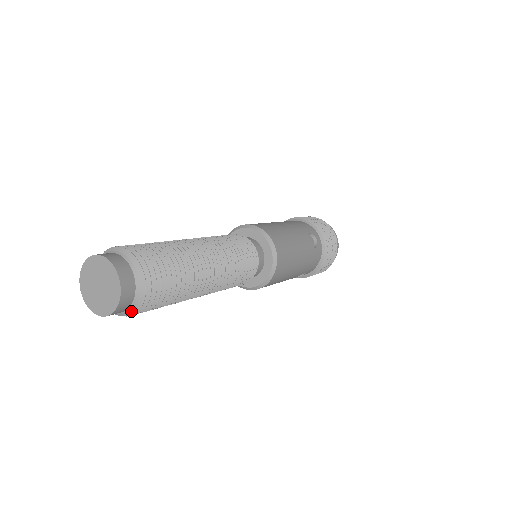
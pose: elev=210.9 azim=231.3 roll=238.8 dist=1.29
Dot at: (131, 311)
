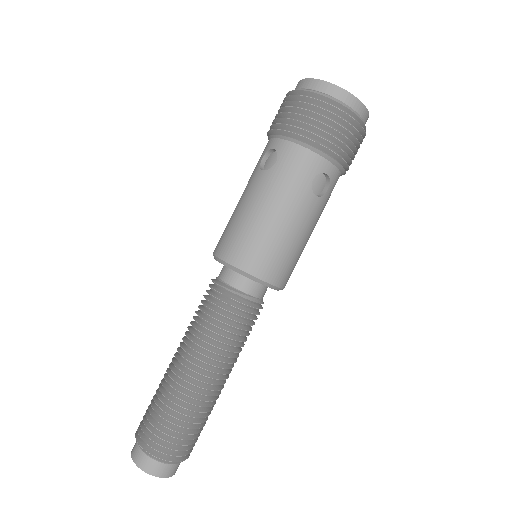
Dot at: occluded
